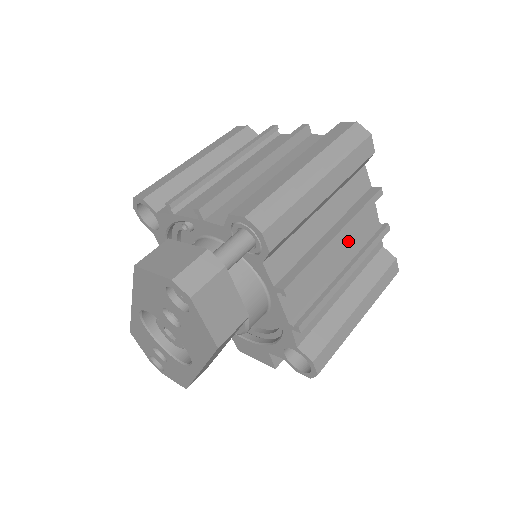
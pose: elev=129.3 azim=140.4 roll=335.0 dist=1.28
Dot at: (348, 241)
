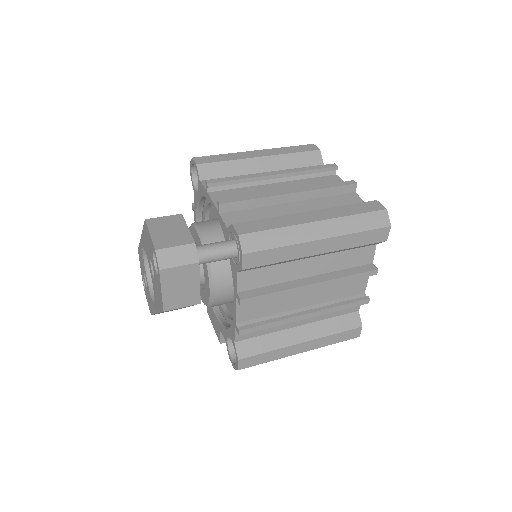
Dot at: (325, 292)
